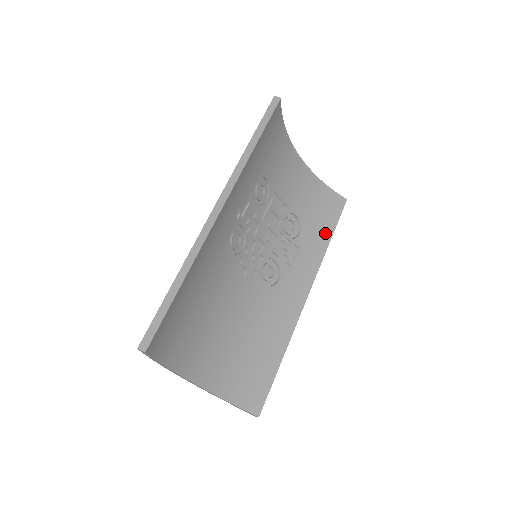
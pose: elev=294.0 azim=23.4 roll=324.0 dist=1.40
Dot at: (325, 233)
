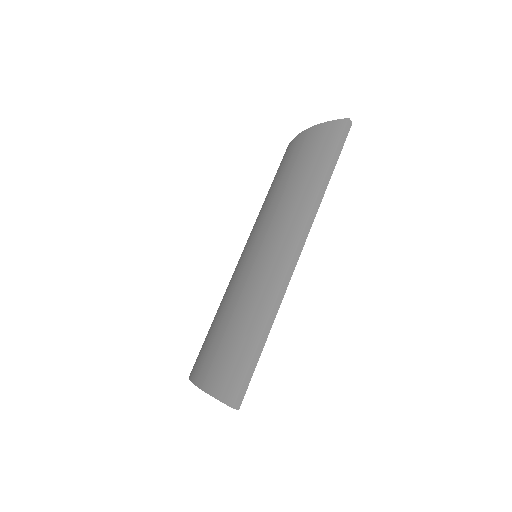
Dot at: occluded
